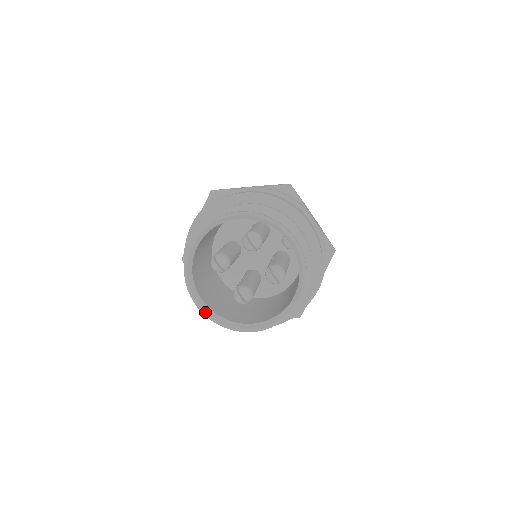
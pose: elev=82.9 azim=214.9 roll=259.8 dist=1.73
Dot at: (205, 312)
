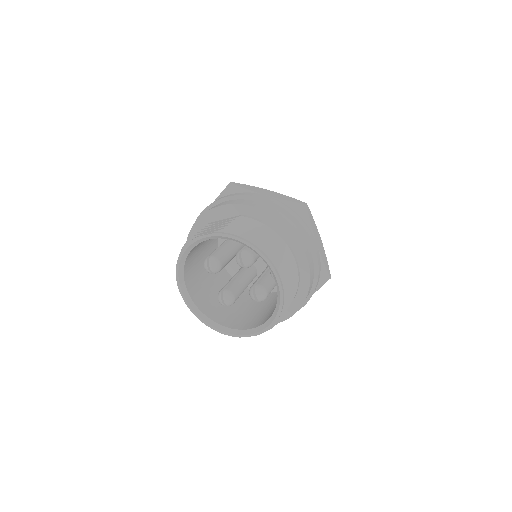
Dot at: (187, 303)
